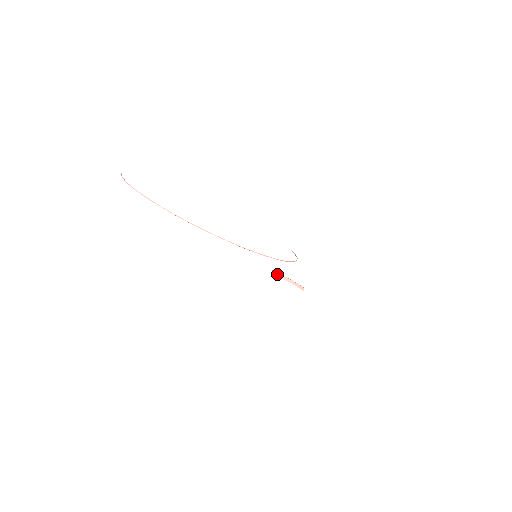
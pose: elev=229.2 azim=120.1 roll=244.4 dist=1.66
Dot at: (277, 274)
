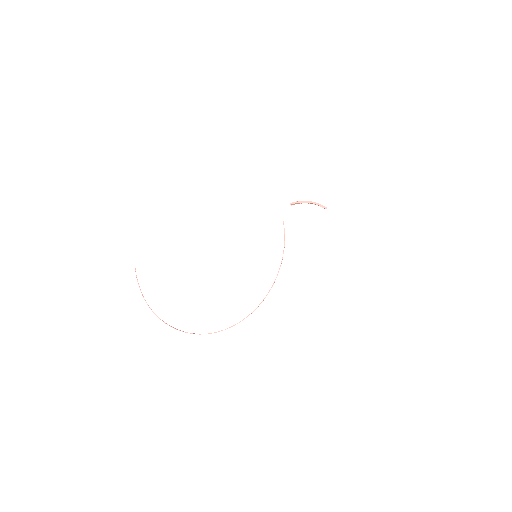
Dot at: (297, 203)
